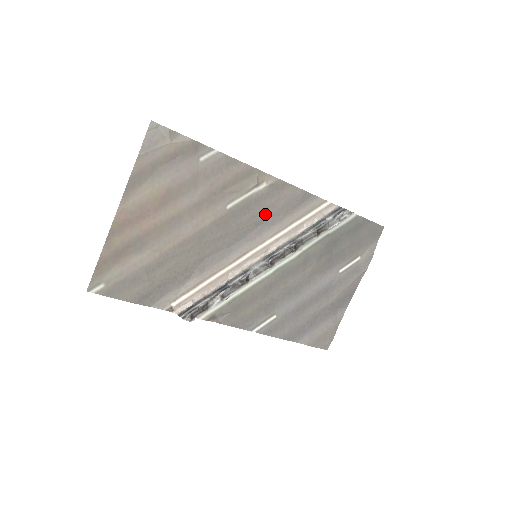
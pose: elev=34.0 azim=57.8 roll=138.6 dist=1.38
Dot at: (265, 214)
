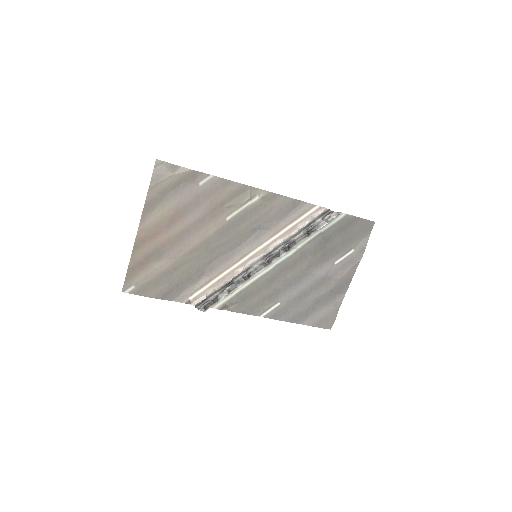
Dot at: (260, 221)
